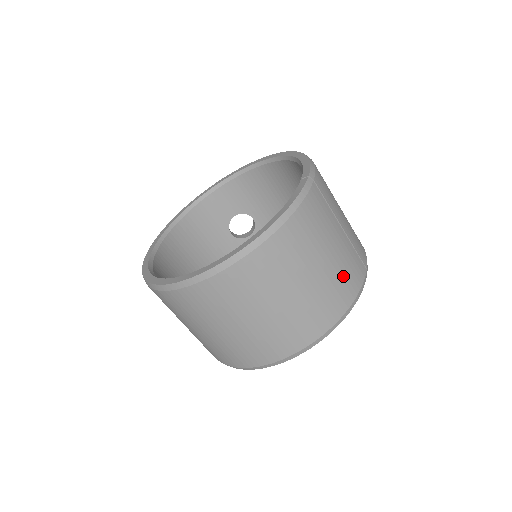
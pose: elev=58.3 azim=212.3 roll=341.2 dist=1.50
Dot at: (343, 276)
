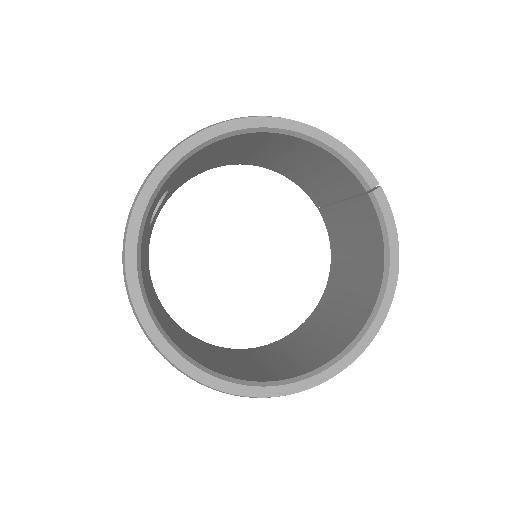
Dot at: occluded
